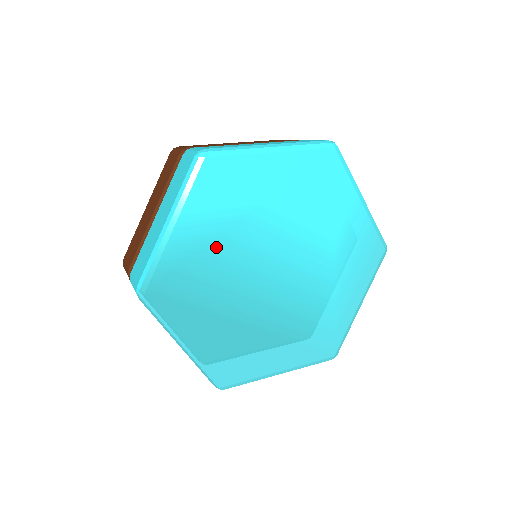
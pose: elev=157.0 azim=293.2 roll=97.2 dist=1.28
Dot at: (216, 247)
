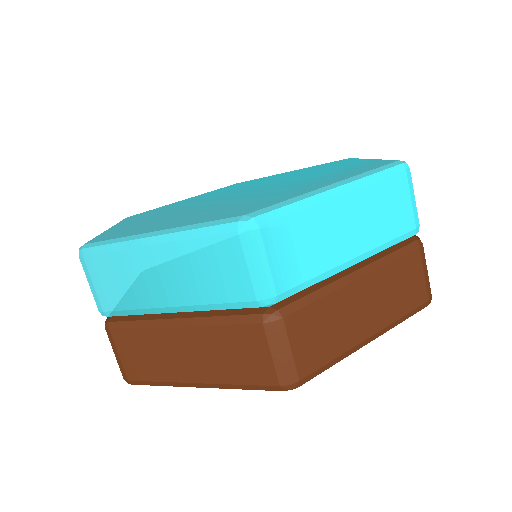
Dot at: occluded
